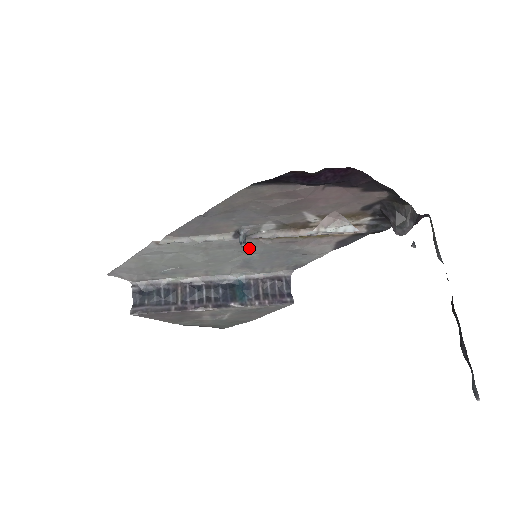
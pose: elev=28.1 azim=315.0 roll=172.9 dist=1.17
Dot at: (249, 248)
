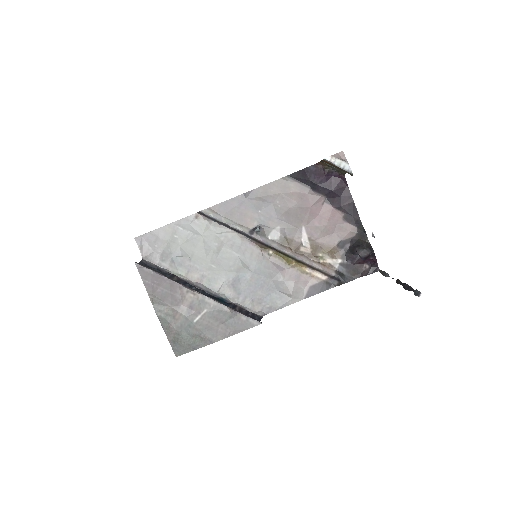
Dot at: (249, 259)
